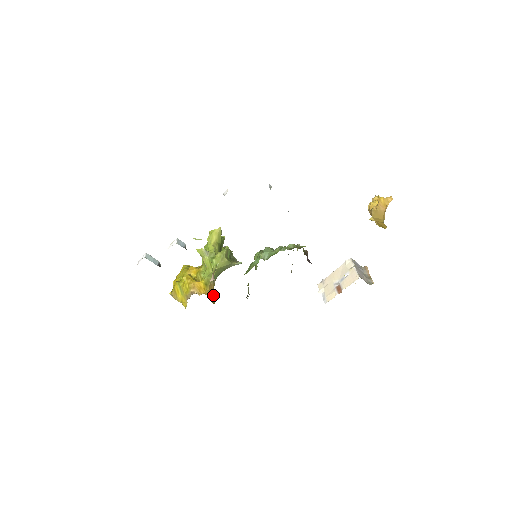
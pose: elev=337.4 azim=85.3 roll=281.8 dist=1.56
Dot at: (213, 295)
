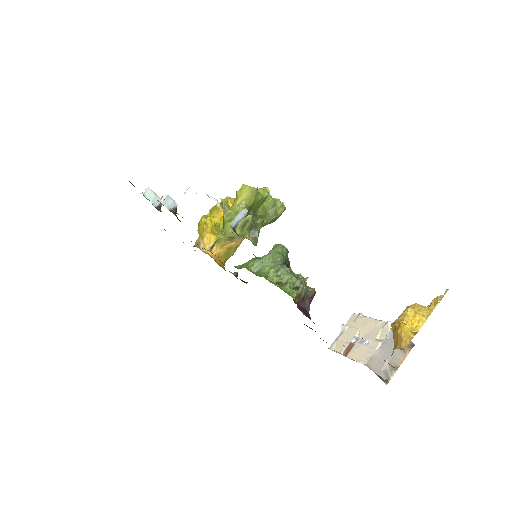
Dot at: (229, 252)
